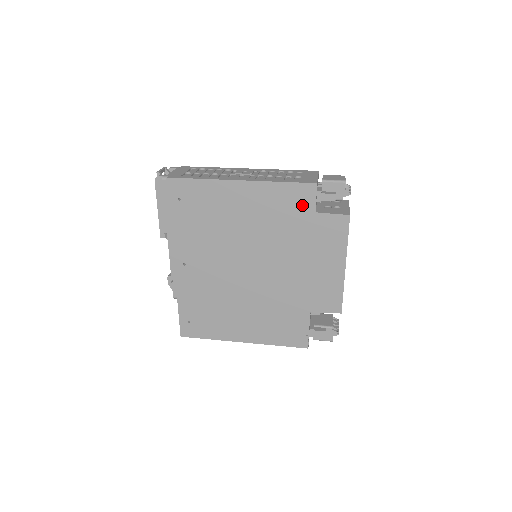
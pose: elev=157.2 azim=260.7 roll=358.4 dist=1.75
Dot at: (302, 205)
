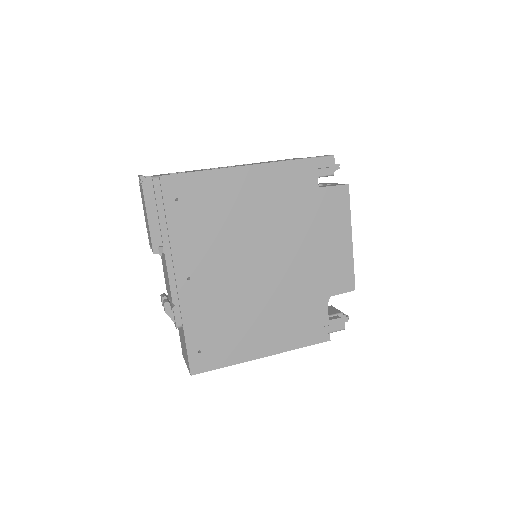
Dot at: (305, 182)
